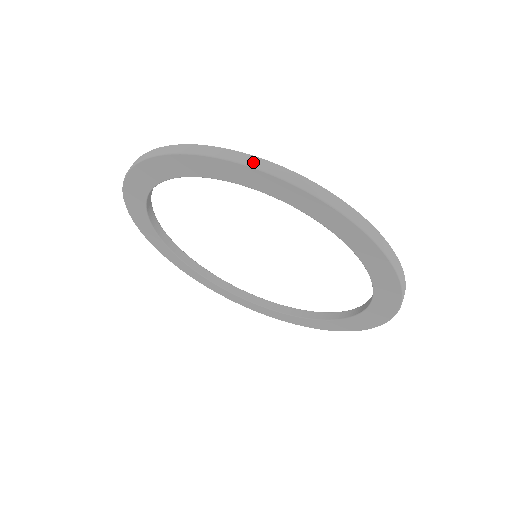
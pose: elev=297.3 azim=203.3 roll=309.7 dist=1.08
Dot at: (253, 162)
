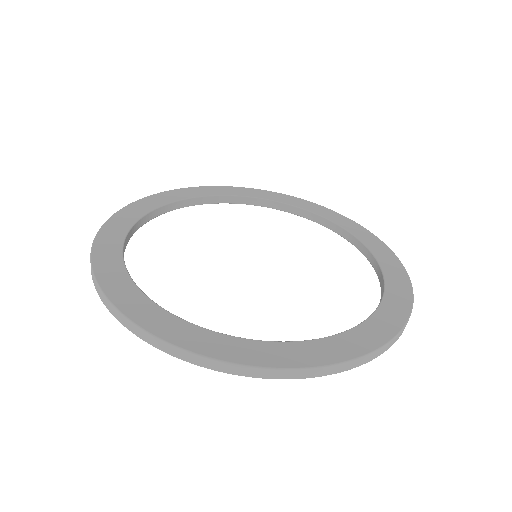
Dot at: (177, 354)
